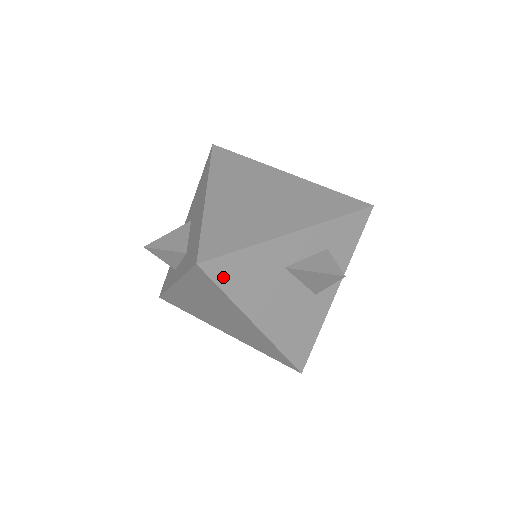
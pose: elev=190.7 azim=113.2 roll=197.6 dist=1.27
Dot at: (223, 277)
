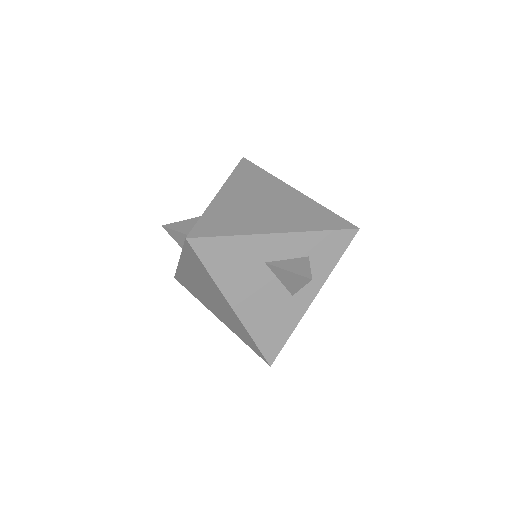
Dot at: (207, 256)
